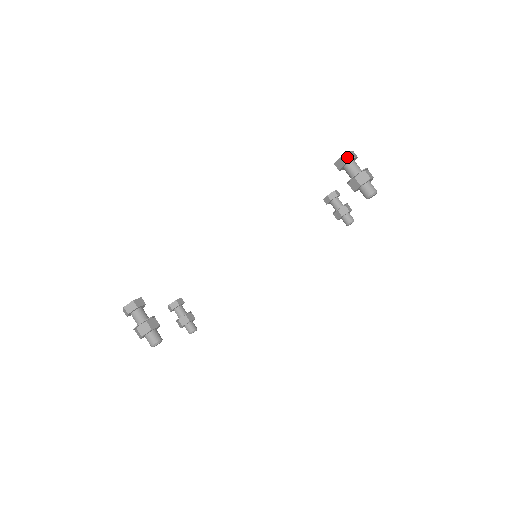
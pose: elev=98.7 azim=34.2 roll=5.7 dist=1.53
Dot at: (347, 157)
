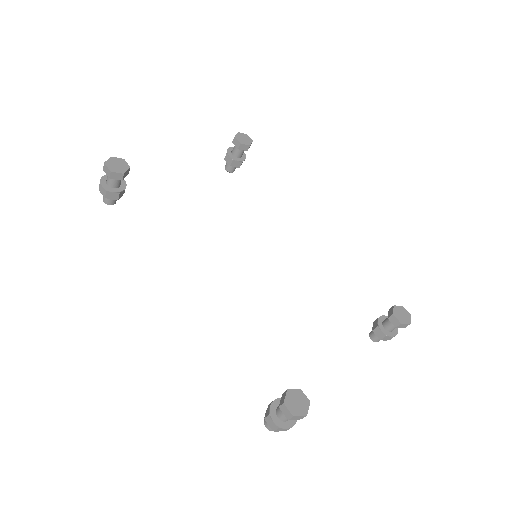
Dot at: (286, 412)
